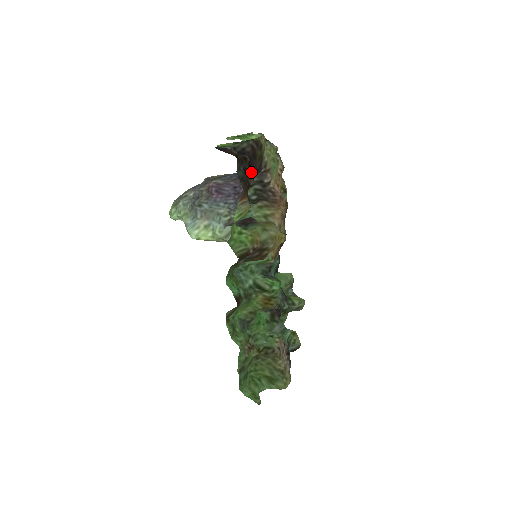
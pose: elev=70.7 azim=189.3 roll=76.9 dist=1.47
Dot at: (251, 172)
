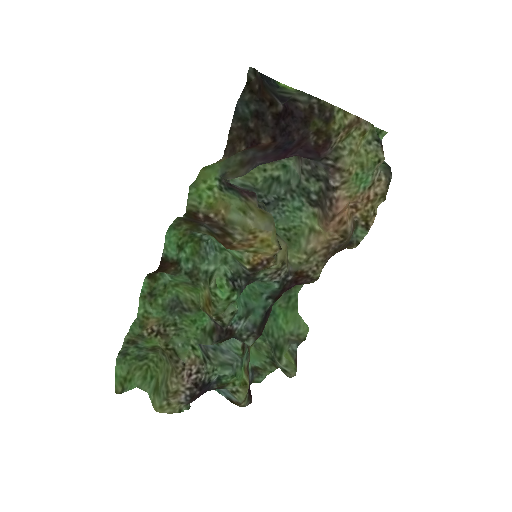
Dot at: (274, 128)
